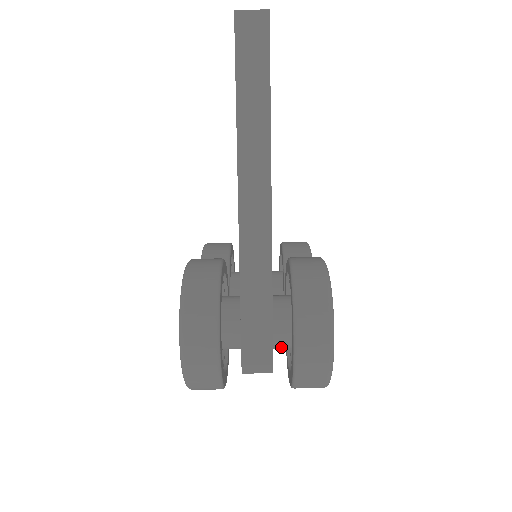
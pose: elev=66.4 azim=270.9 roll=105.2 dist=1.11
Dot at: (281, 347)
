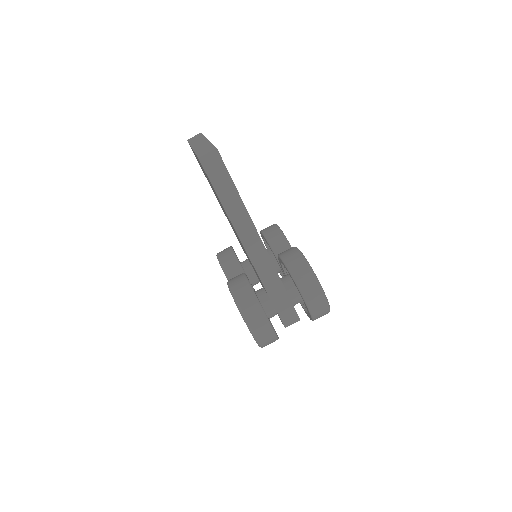
Dot at: occluded
